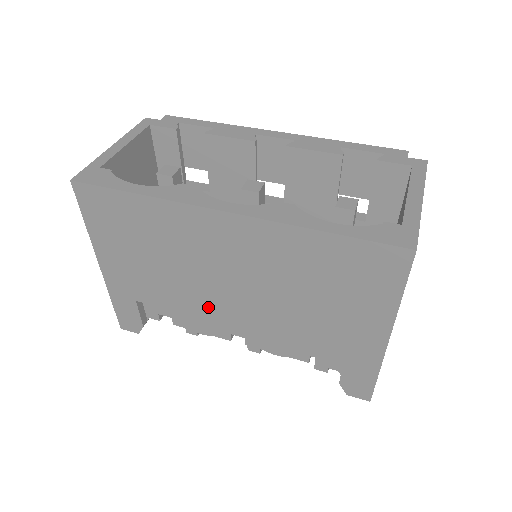
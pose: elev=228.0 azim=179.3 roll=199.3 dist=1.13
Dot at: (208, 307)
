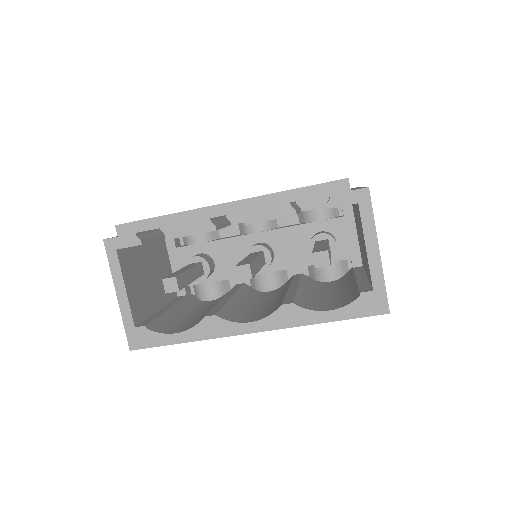
Dot at: occluded
